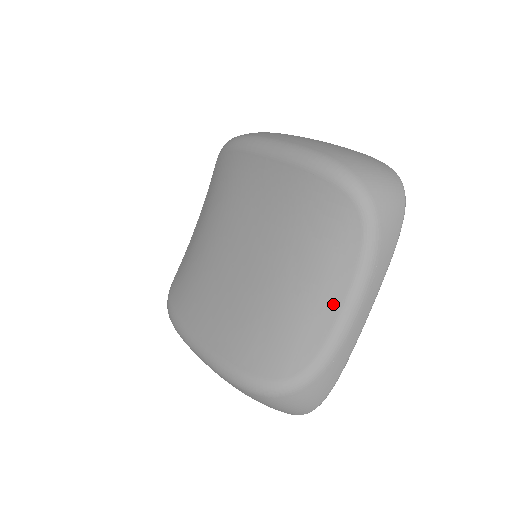
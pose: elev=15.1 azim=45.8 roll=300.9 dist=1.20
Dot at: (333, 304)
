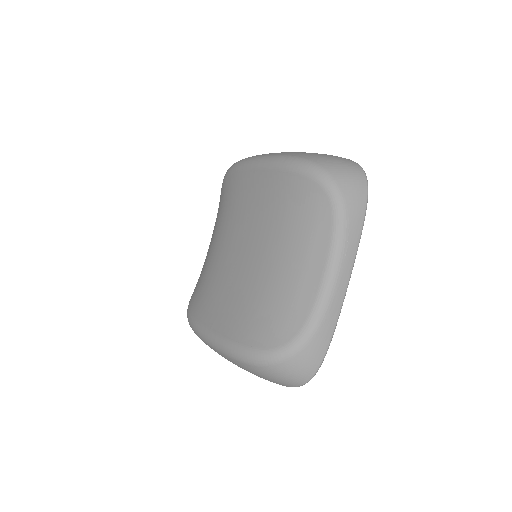
Dot at: (315, 275)
